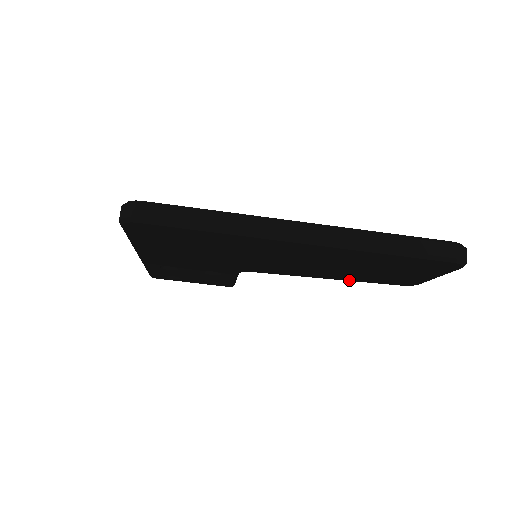
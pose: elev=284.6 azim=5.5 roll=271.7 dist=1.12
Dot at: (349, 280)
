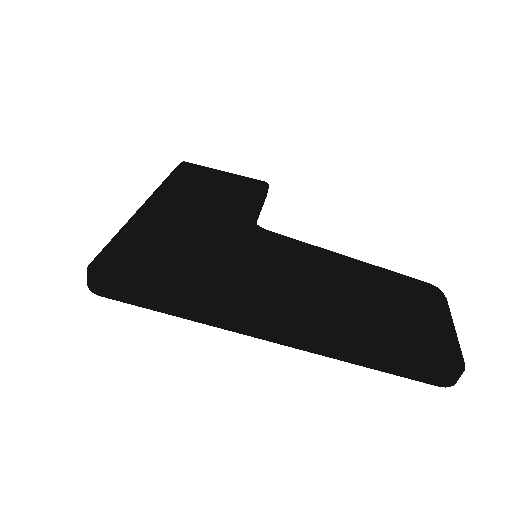
Dot at: occluded
